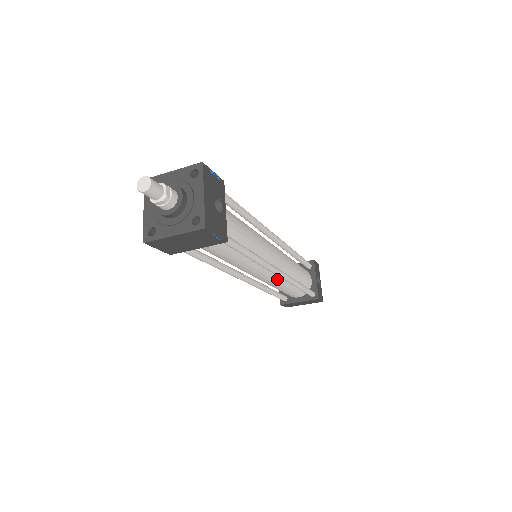
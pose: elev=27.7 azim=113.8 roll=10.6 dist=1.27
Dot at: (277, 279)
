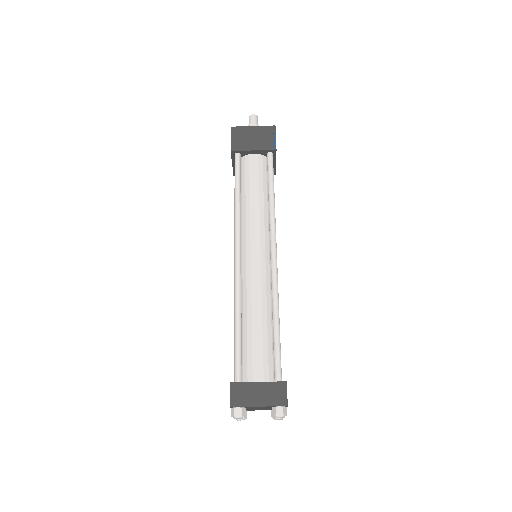
Dot at: (263, 284)
